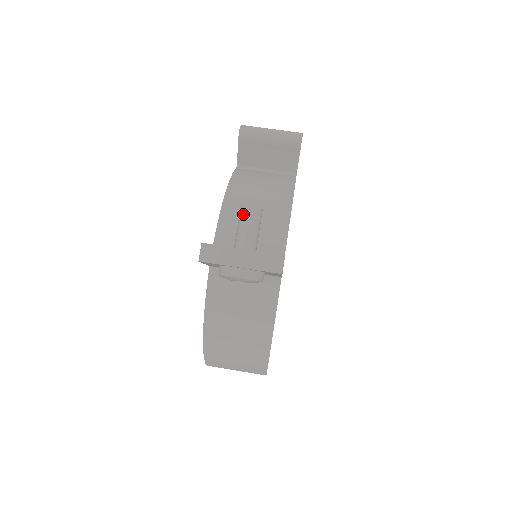
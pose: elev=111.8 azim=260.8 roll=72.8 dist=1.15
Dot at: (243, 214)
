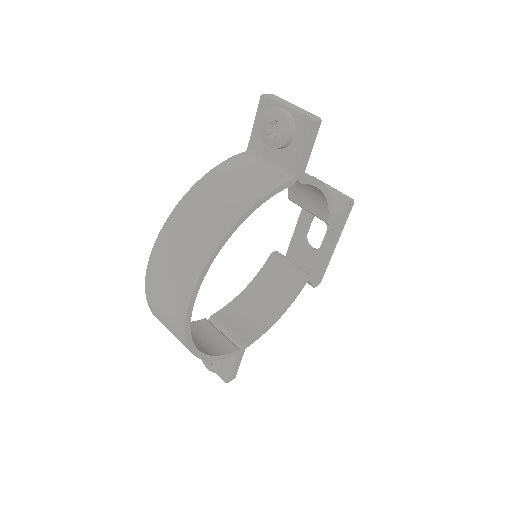
Dot at: occluded
